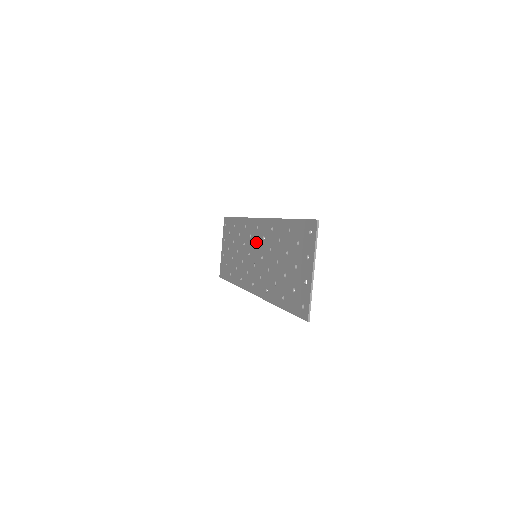
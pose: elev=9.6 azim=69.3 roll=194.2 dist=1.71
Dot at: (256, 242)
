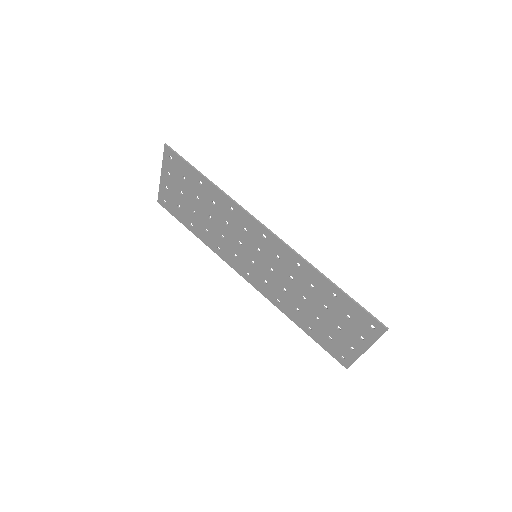
Dot at: (259, 247)
